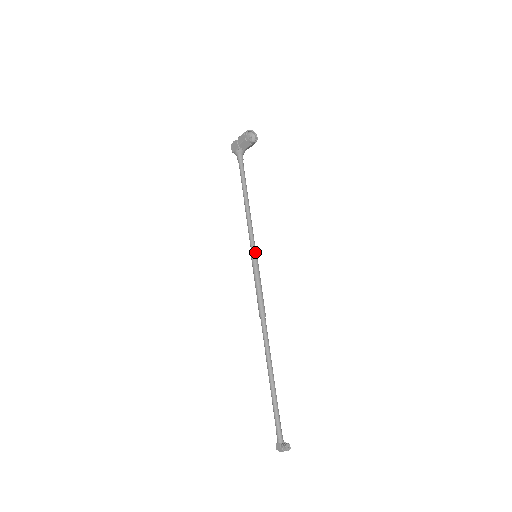
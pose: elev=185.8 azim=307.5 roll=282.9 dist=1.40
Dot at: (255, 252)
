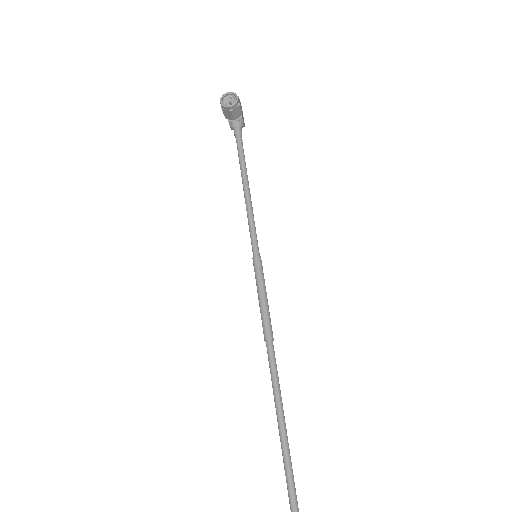
Dot at: (255, 251)
